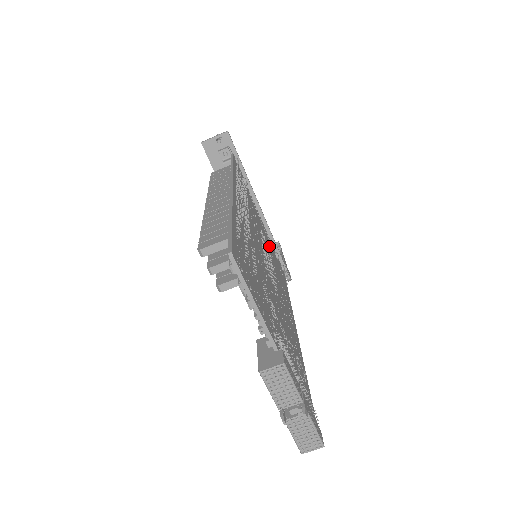
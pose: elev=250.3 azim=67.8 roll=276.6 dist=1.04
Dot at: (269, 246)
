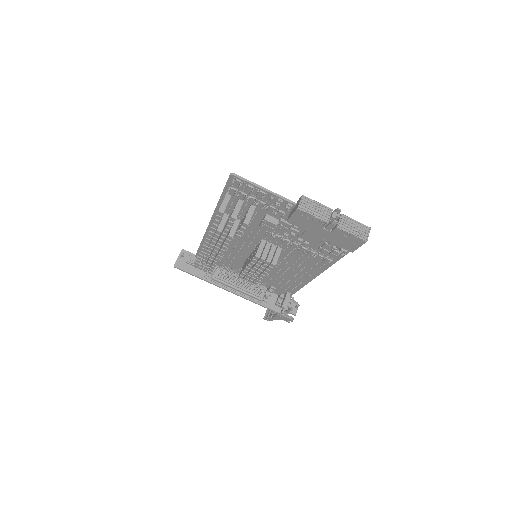
Dot at: occluded
